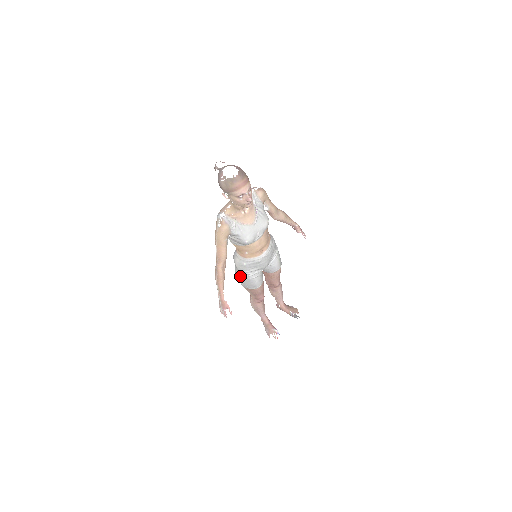
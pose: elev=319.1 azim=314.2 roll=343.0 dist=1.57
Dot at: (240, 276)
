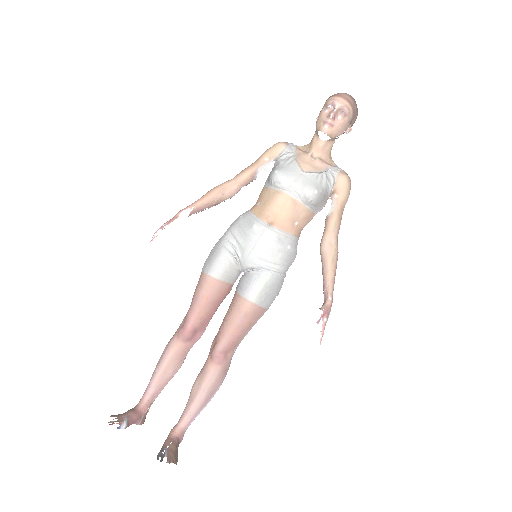
Dot at: occluded
